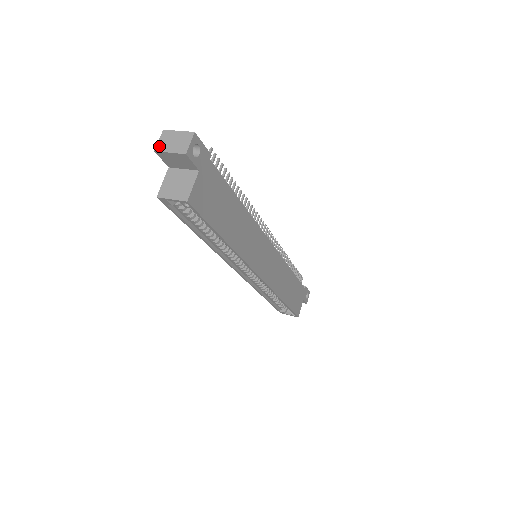
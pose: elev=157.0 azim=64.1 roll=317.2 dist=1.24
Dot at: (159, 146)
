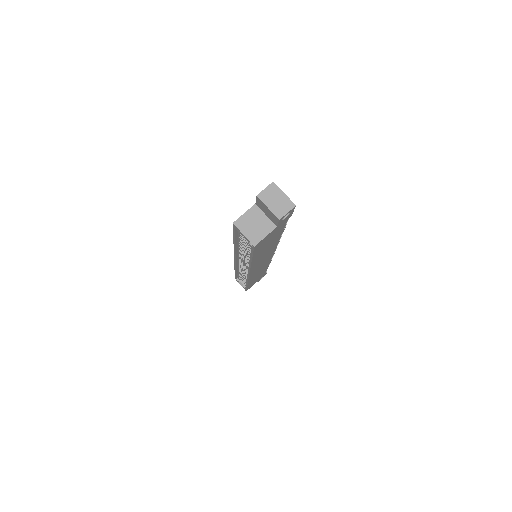
Dot at: (263, 194)
